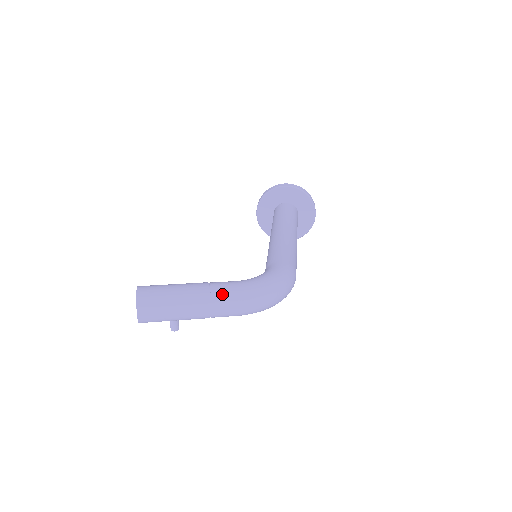
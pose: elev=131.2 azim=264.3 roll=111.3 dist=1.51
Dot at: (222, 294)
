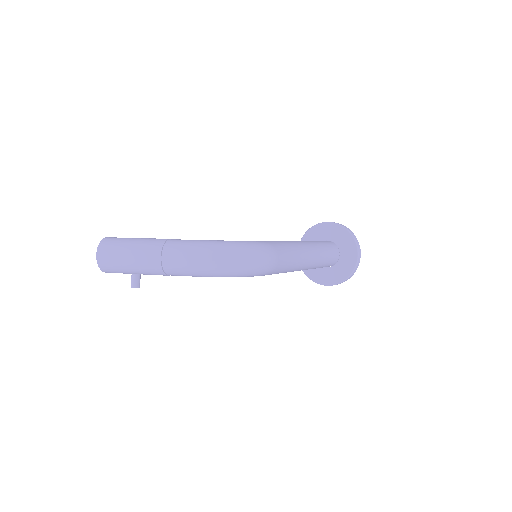
Dot at: (176, 244)
